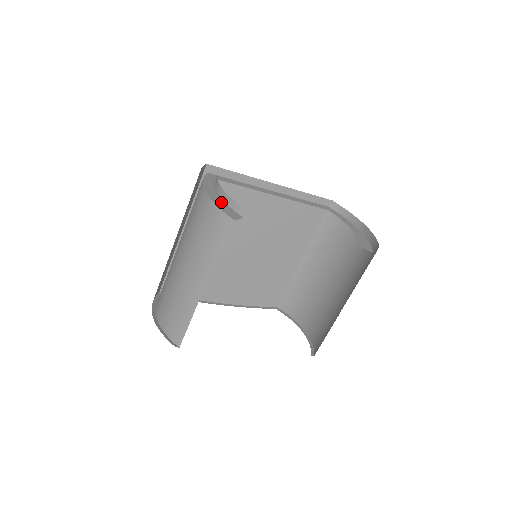
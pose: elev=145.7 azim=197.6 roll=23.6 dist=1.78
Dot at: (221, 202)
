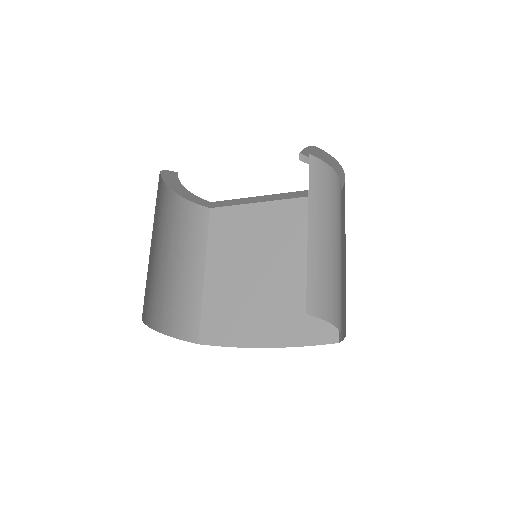
Dot at: occluded
